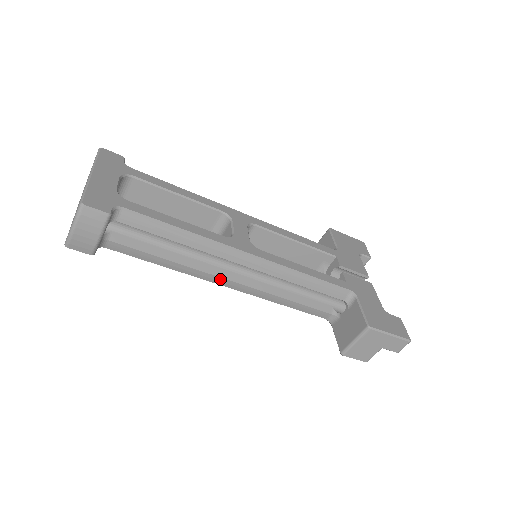
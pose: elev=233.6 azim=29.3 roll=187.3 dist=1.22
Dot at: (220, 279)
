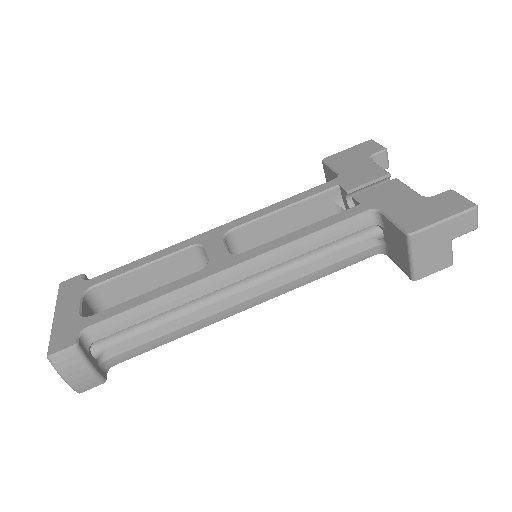
Dot at: (232, 309)
